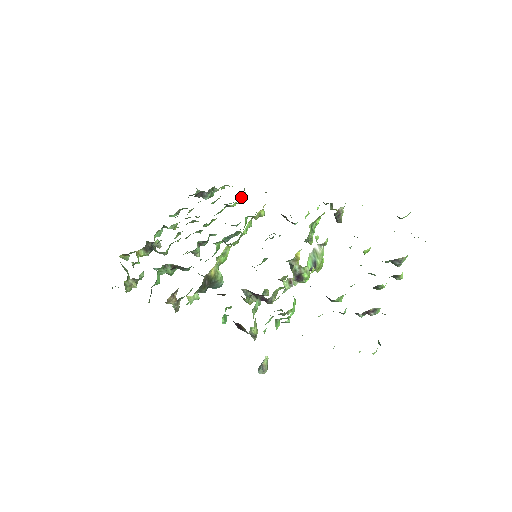
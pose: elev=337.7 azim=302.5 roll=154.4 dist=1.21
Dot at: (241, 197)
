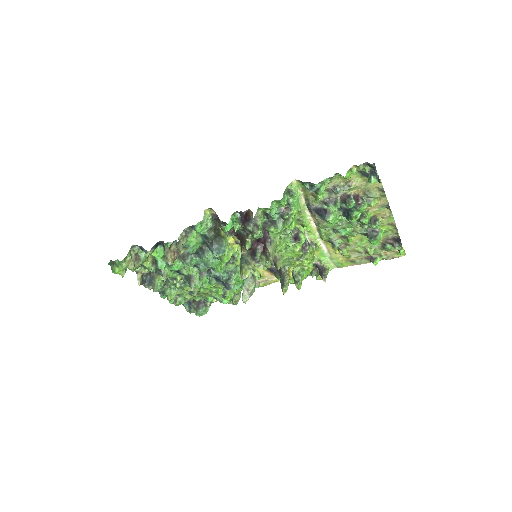
Dot at: occluded
